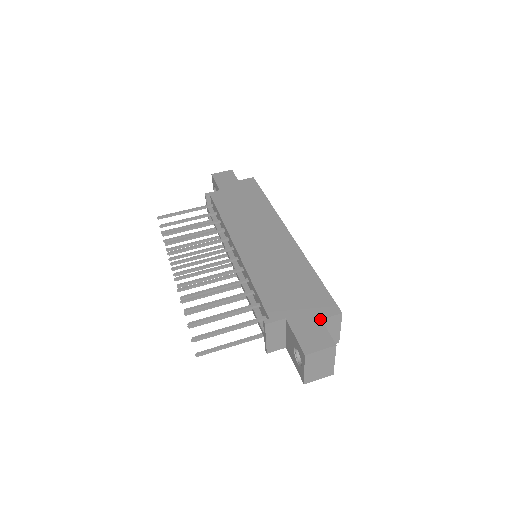
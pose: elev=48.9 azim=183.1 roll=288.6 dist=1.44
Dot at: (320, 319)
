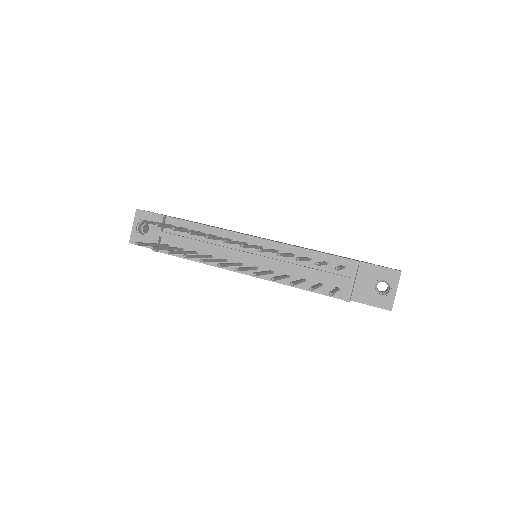
Dot at: occluded
